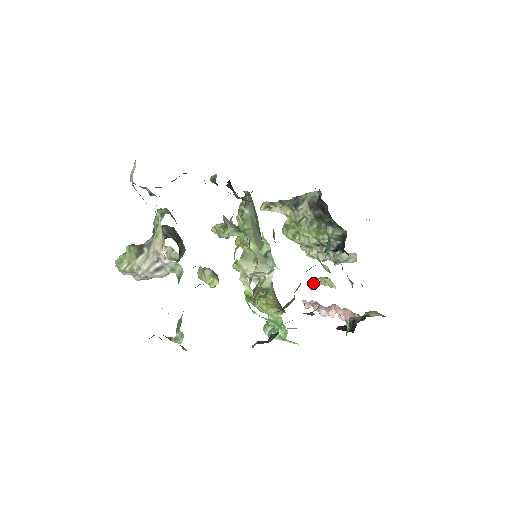
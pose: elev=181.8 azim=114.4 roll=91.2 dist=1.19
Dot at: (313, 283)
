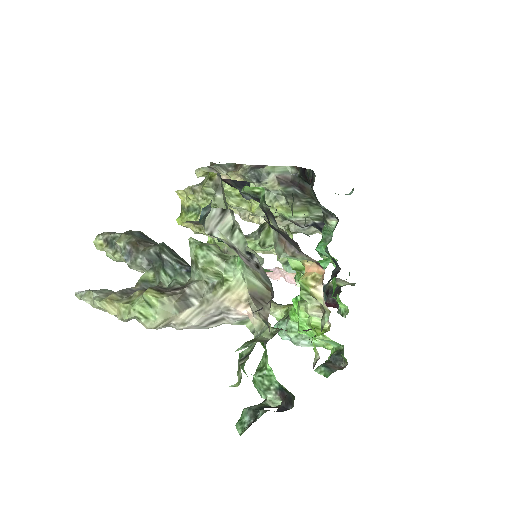
Dot at: (262, 252)
